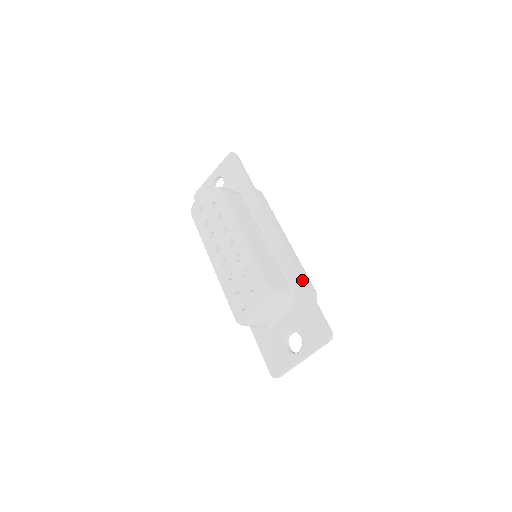
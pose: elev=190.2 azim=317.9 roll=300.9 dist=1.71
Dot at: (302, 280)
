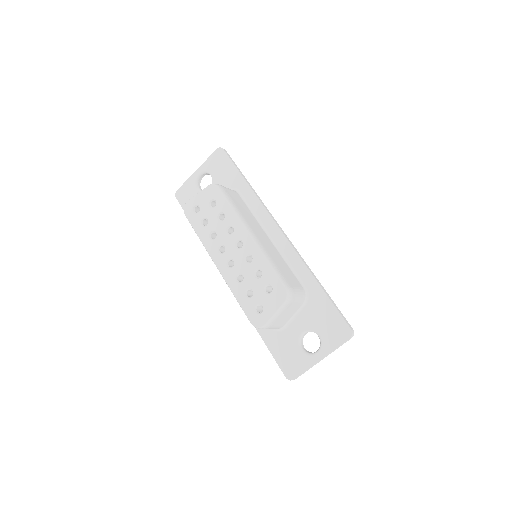
Dot at: (316, 279)
